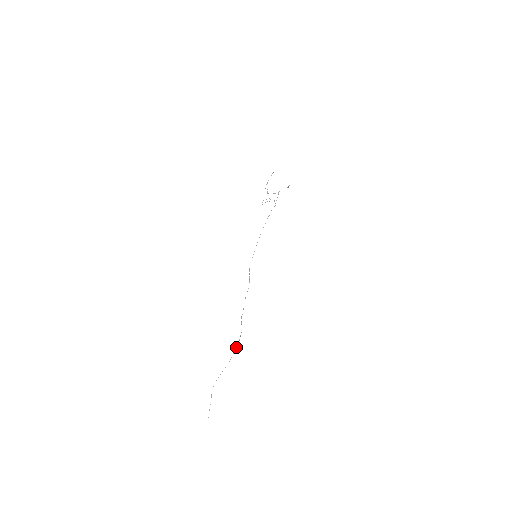
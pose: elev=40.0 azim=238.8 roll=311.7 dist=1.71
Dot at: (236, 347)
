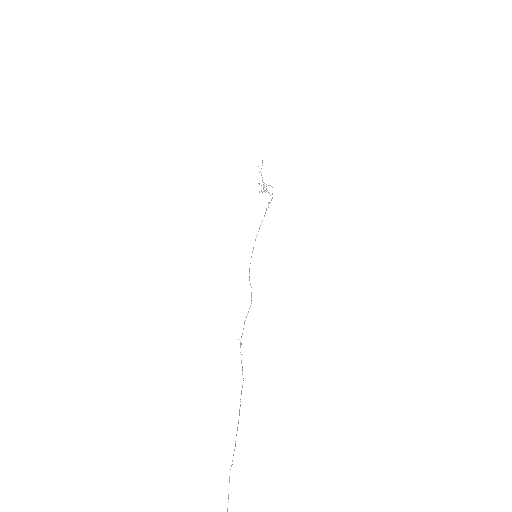
Dot at: (241, 391)
